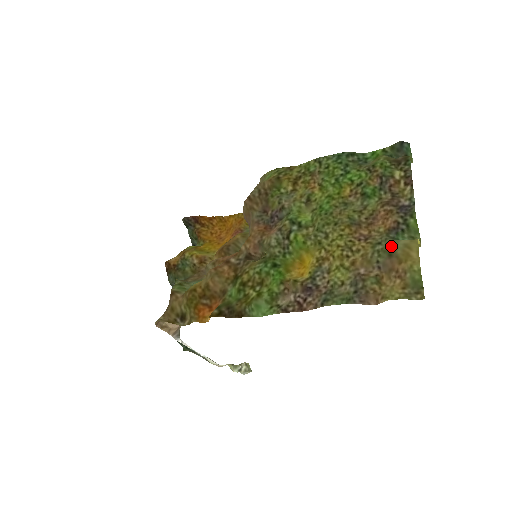
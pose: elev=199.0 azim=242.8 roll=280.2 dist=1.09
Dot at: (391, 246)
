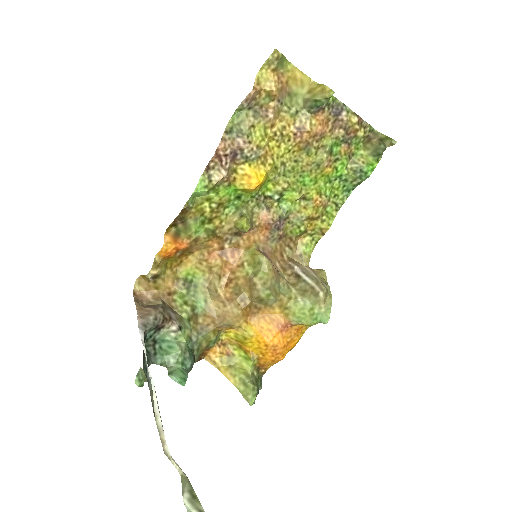
Dot at: (296, 98)
